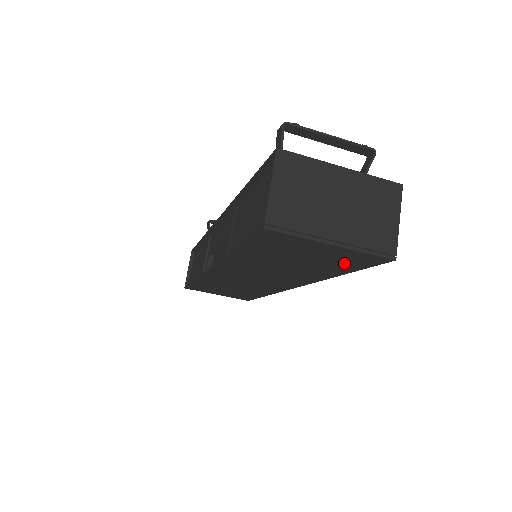
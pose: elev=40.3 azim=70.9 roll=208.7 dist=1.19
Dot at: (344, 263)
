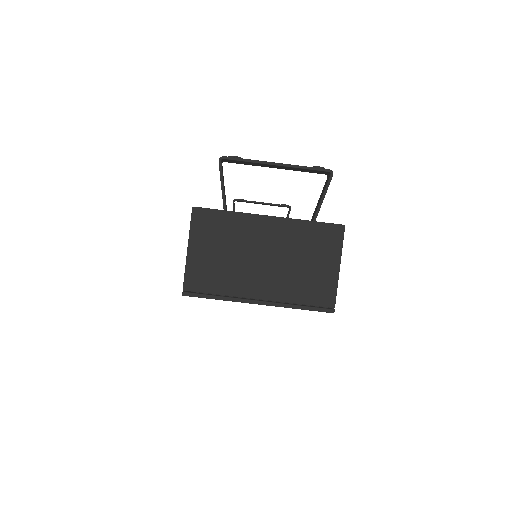
Dot at: occluded
